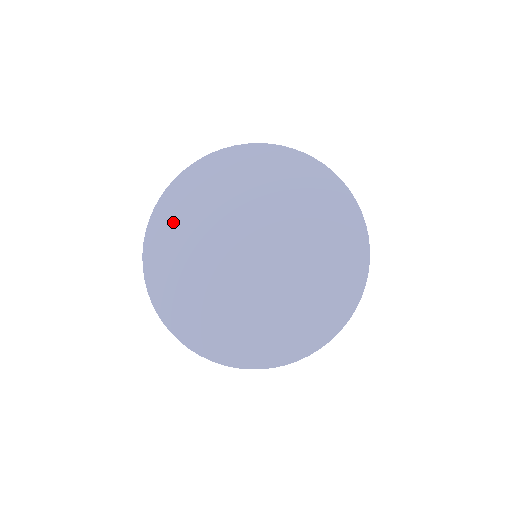
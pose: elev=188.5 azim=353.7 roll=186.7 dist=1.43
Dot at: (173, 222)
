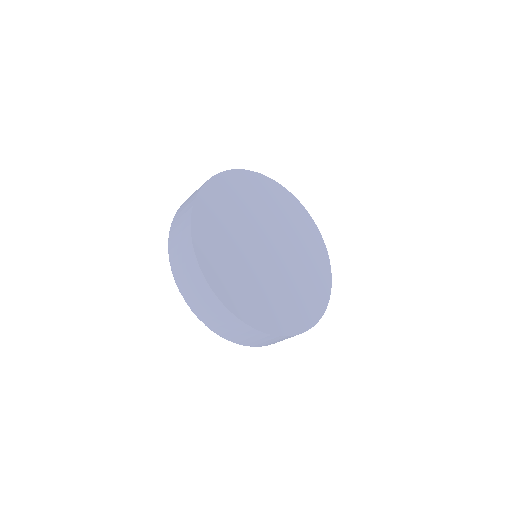
Dot at: (212, 213)
